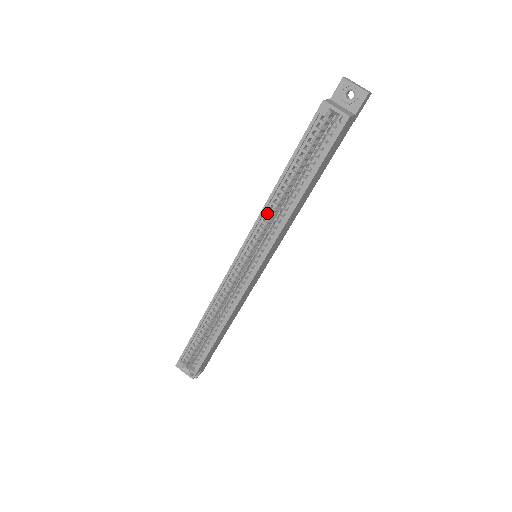
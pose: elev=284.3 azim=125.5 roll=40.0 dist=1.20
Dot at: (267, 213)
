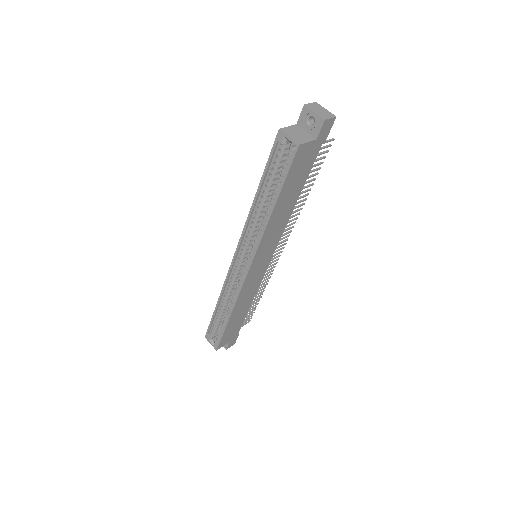
Dot at: (253, 222)
